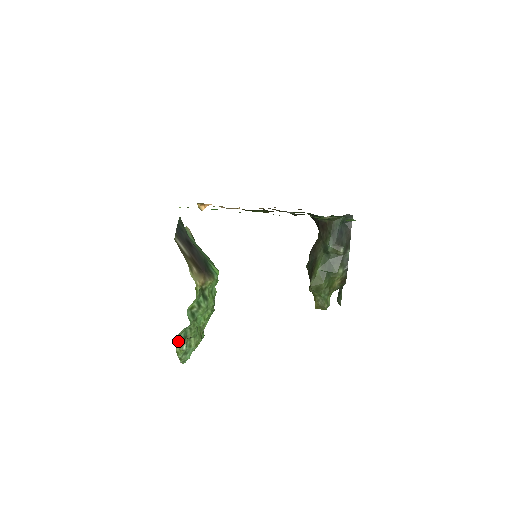
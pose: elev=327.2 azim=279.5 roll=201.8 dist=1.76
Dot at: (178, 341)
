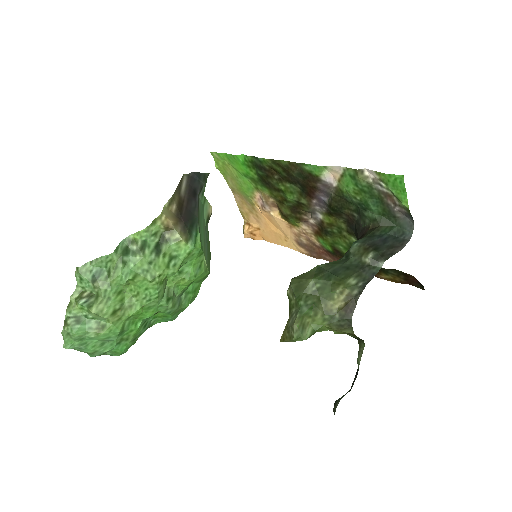
Dot at: (83, 274)
